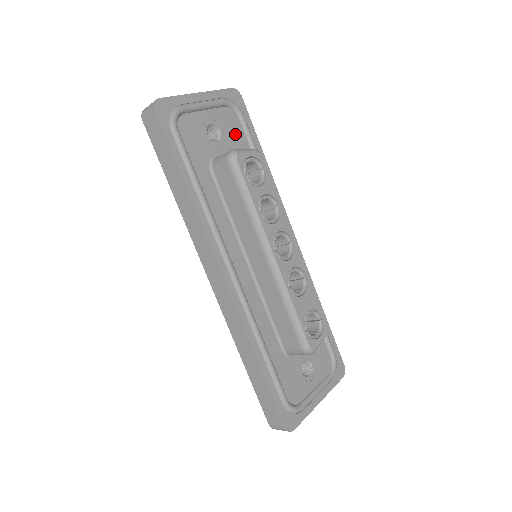
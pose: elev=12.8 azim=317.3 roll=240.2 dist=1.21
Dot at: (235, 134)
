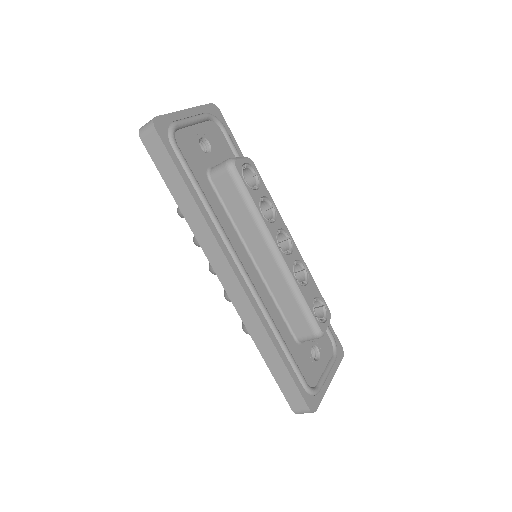
Dot at: (221, 145)
